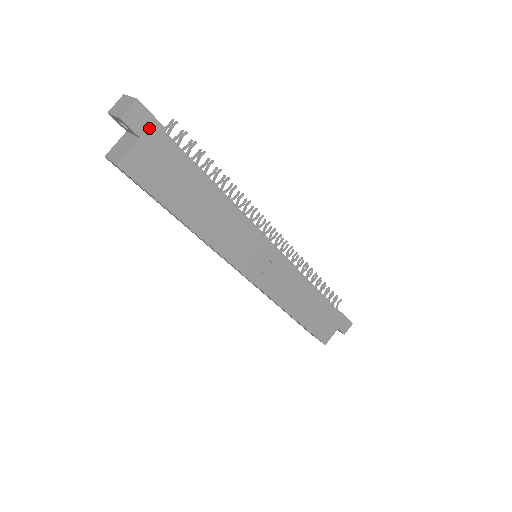
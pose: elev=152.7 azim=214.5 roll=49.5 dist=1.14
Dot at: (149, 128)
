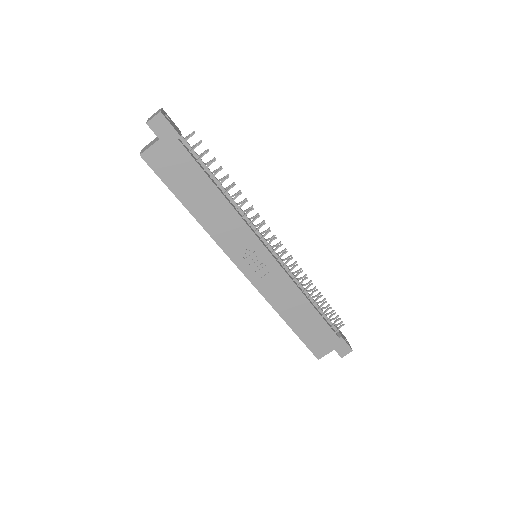
Dot at: (167, 134)
